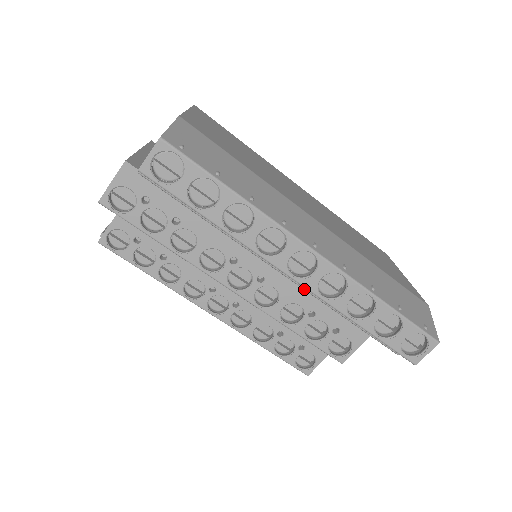
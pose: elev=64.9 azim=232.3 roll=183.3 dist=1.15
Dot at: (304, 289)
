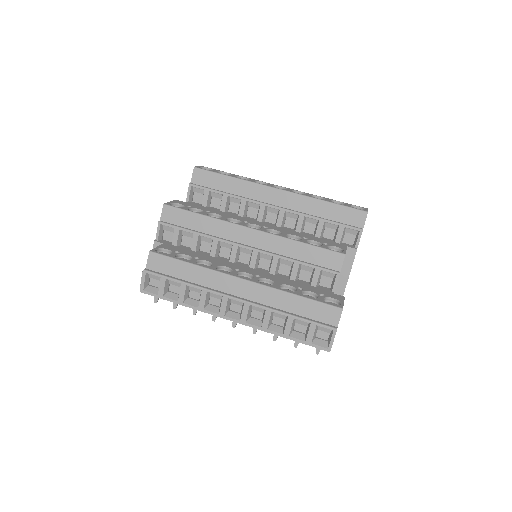
Dot at: (289, 210)
